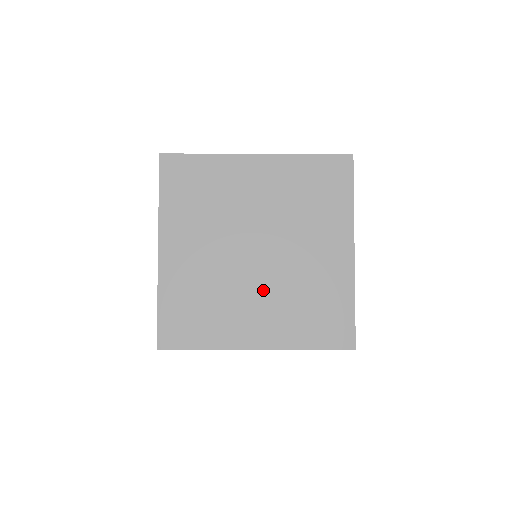
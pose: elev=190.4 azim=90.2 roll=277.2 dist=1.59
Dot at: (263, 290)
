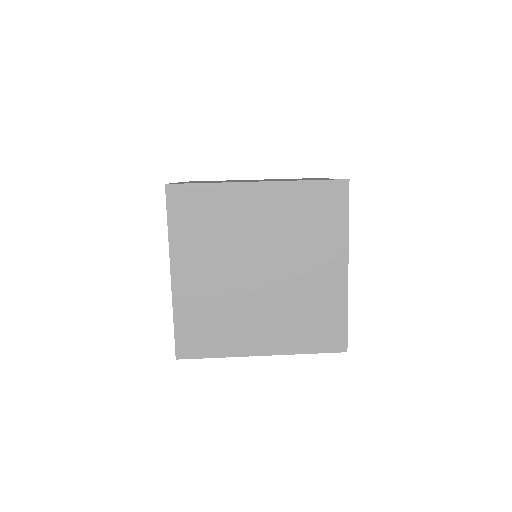
Dot at: occluded
